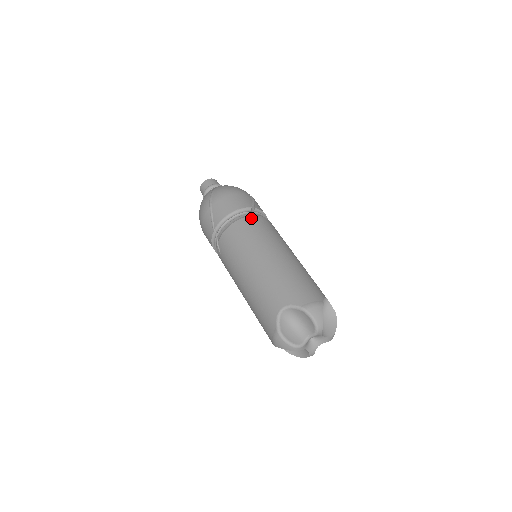
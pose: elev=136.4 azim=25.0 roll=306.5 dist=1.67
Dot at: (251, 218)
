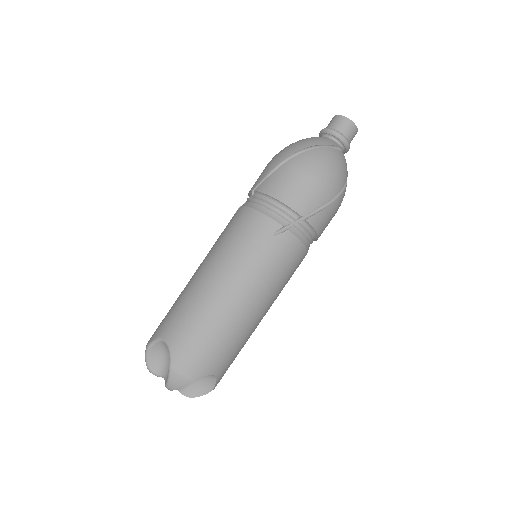
Dot at: (278, 229)
